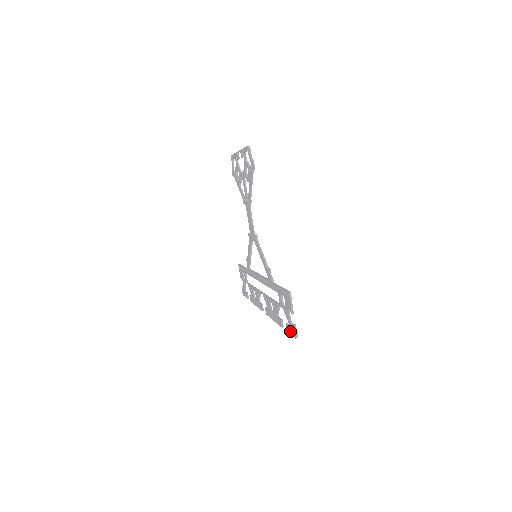
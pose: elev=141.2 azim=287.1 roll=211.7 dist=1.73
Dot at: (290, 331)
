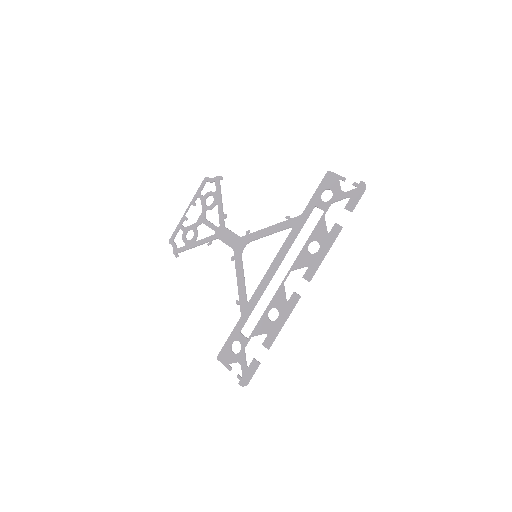
Dot at: (355, 198)
